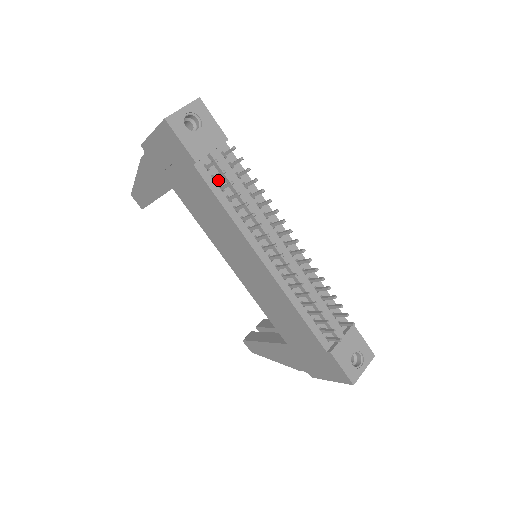
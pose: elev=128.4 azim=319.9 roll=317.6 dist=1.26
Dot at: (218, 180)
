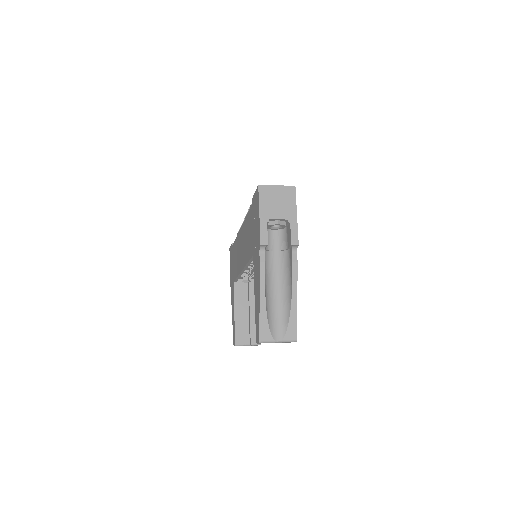
Dot at: occluded
